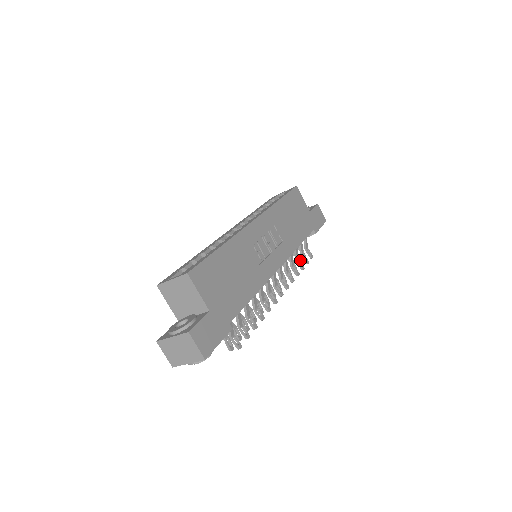
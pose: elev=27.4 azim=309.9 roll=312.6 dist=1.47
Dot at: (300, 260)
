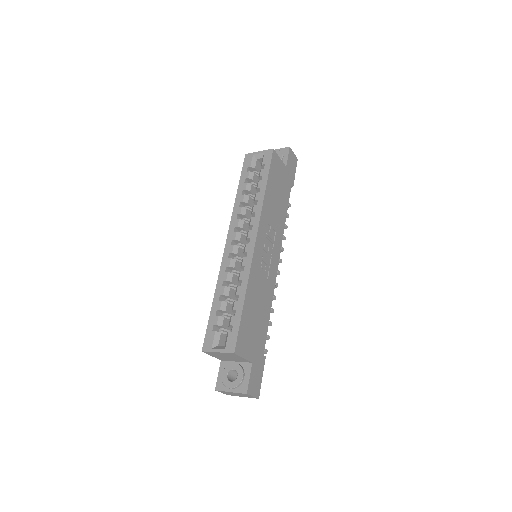
Dot at: occluded
